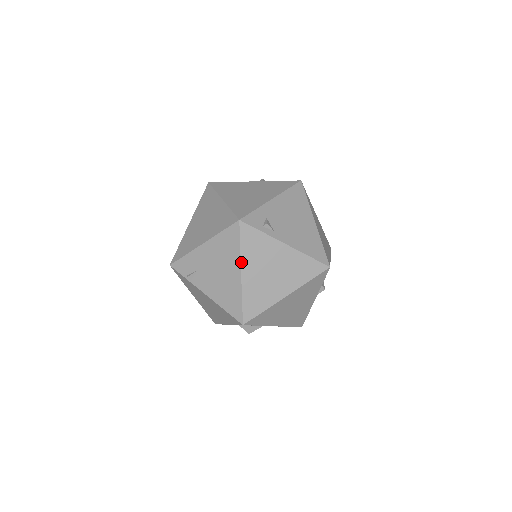
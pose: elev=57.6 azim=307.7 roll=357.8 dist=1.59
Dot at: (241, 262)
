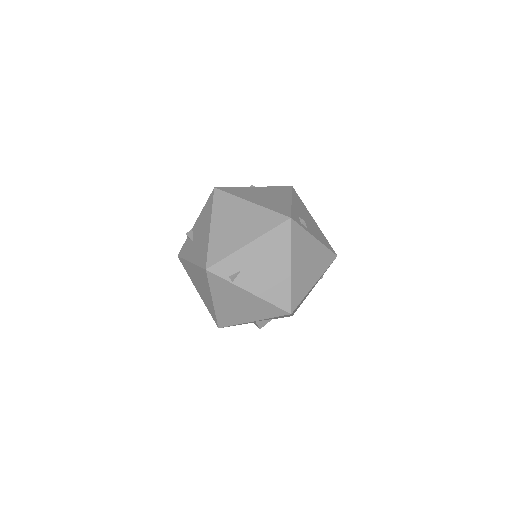
Dot at: (291, 256)
